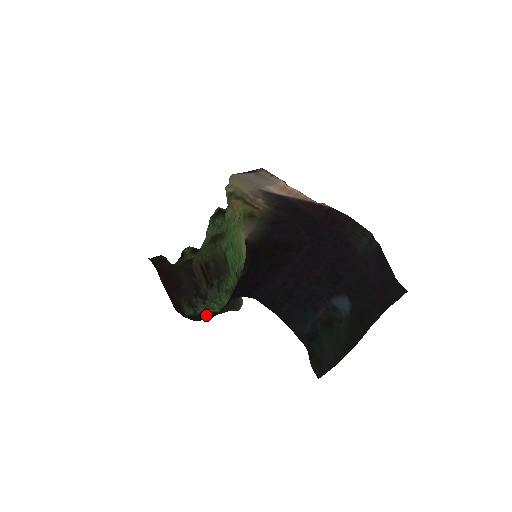
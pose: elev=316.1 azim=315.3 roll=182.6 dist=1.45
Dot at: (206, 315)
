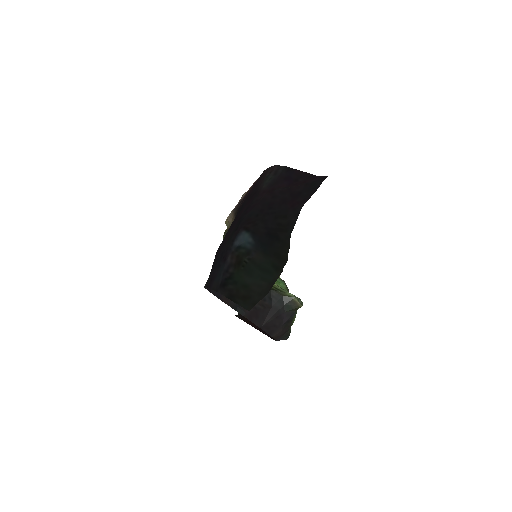
Dot at: (286, 328)
